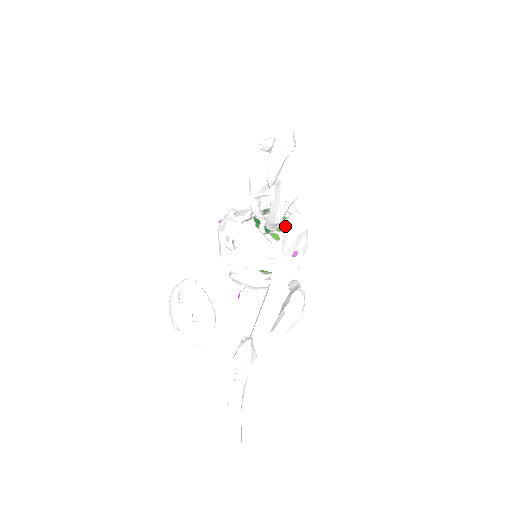
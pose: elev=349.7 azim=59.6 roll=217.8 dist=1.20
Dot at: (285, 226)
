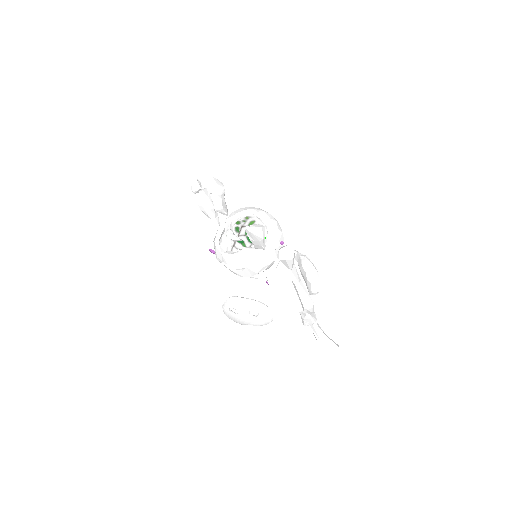
Dot at: (282, 261)
